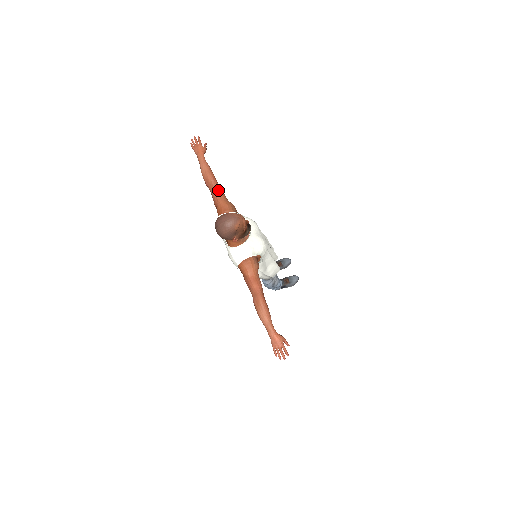
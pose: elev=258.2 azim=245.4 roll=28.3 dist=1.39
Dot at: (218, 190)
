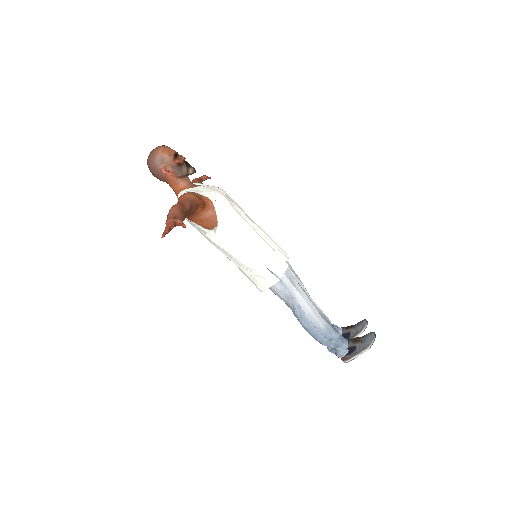
Dot at: (195, 181)
